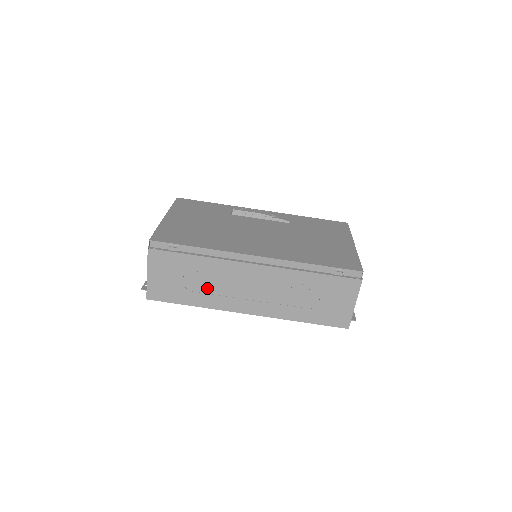
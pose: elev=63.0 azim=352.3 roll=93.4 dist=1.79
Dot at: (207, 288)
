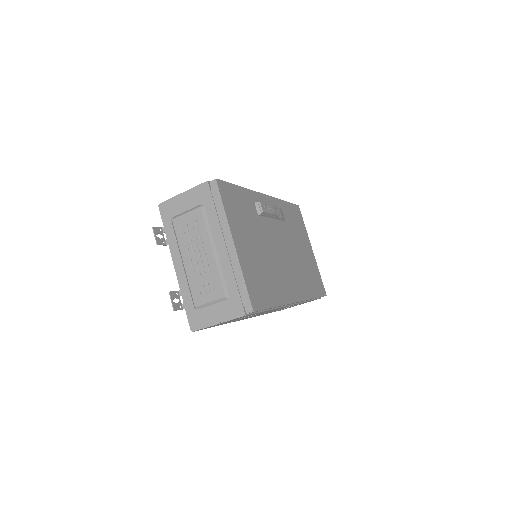
Dot at: occluded
